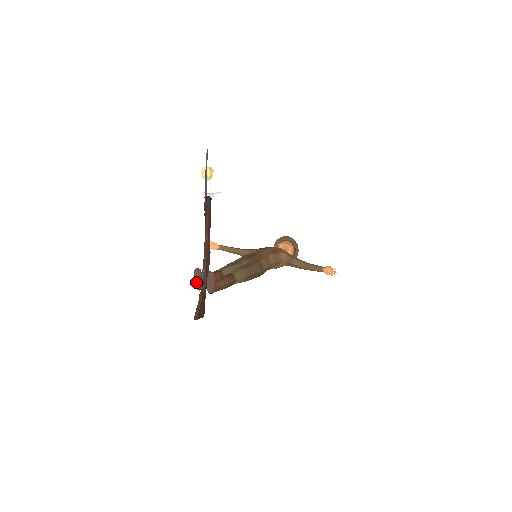
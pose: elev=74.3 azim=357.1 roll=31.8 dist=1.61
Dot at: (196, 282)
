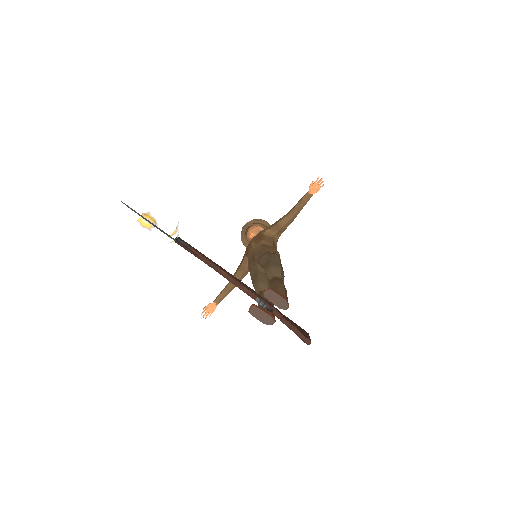
Dot at: (264, 319)
